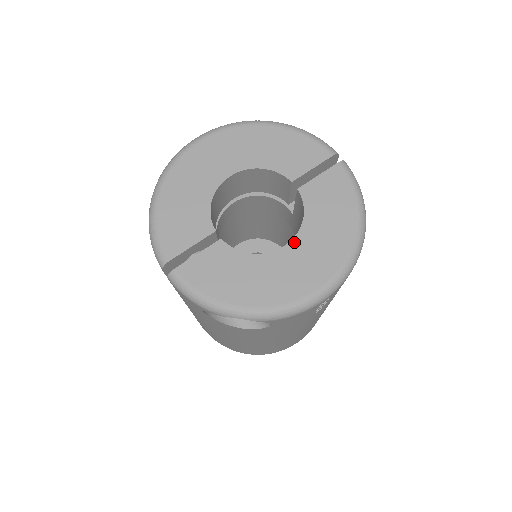
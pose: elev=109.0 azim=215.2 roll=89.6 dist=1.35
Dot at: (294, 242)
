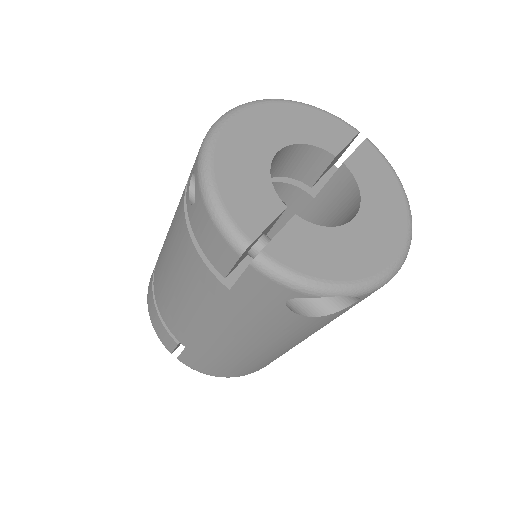
Dot at: (361, 212)
